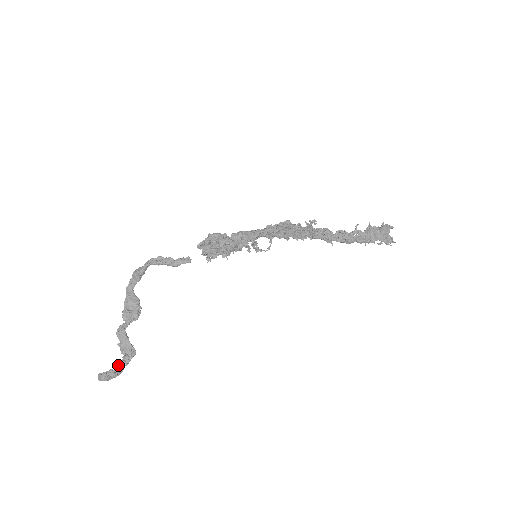
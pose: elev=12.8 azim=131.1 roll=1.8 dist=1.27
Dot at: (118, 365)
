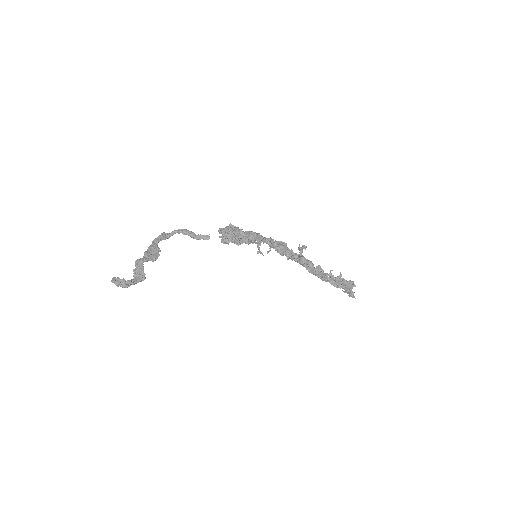
Dot at: (129, 281)
